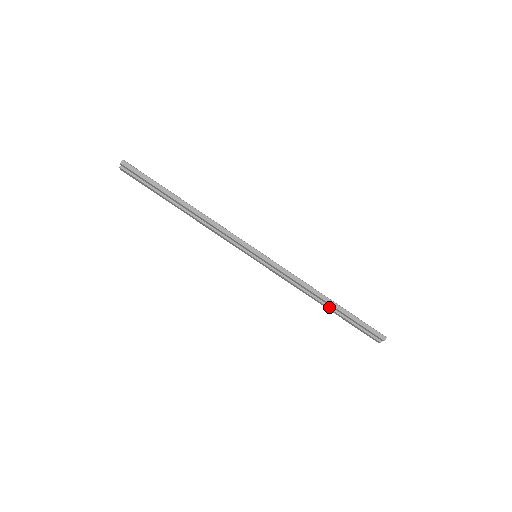
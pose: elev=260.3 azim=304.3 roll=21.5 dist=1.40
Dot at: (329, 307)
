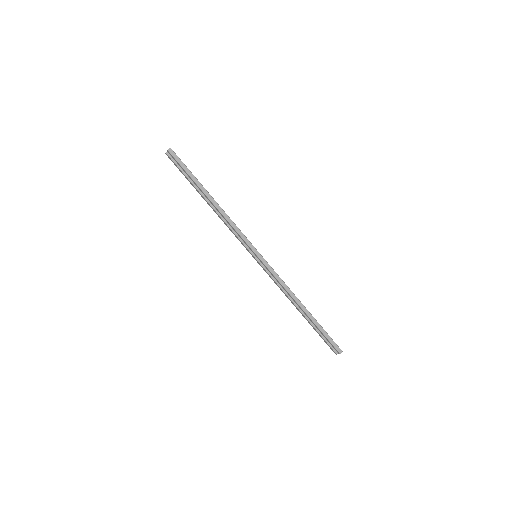
Dot at: (303, 314)
